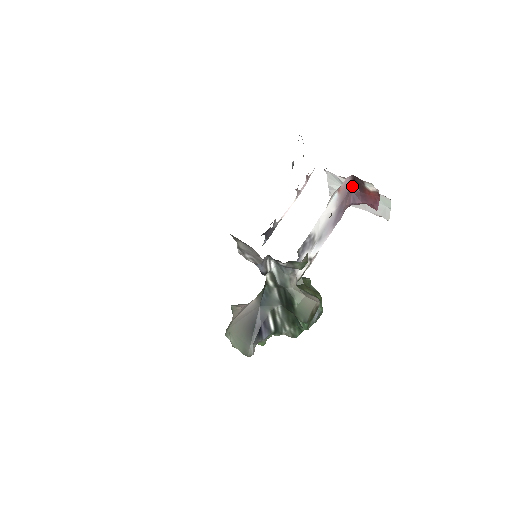
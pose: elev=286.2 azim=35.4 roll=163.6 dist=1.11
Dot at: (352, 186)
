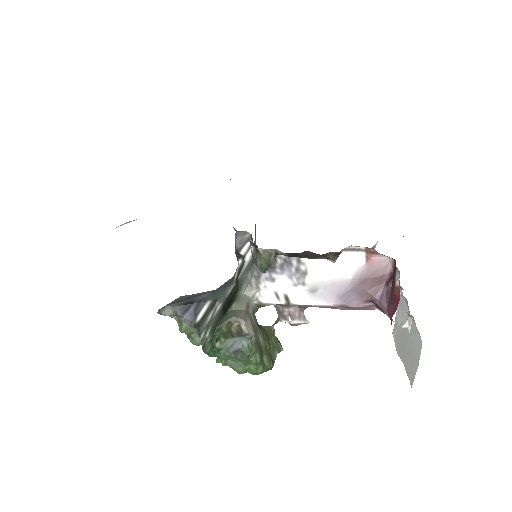
Dot at: (389, 278)
